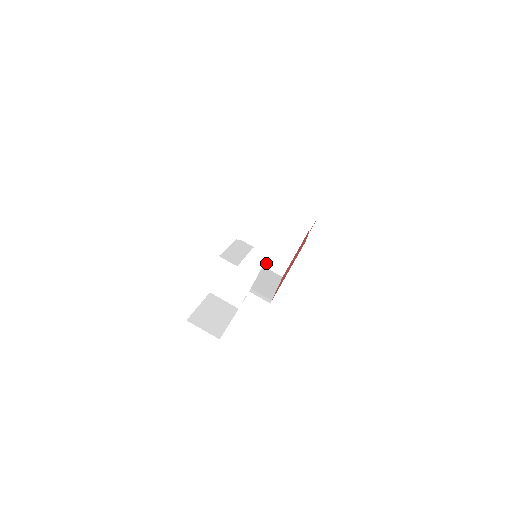
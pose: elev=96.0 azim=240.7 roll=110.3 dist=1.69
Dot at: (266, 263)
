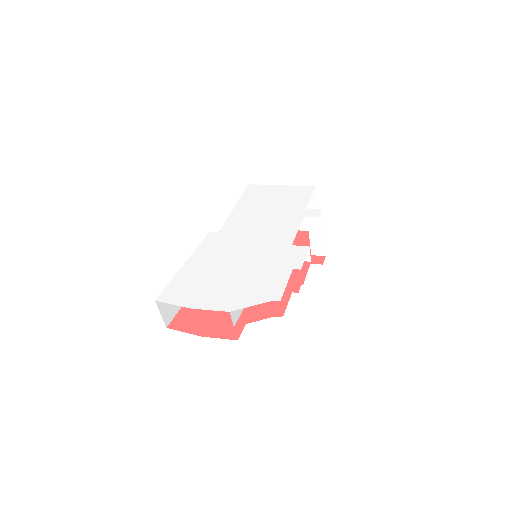
Dot at: occluded
